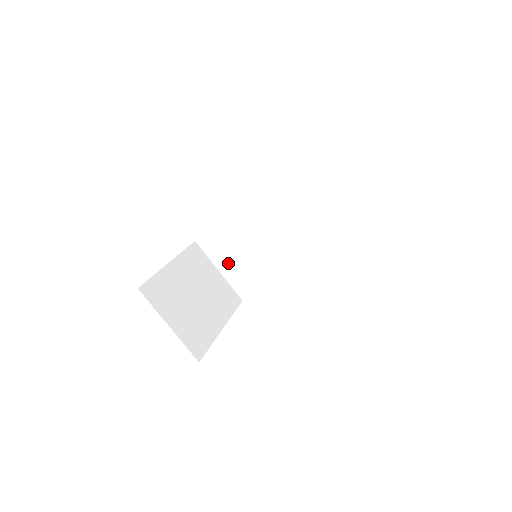
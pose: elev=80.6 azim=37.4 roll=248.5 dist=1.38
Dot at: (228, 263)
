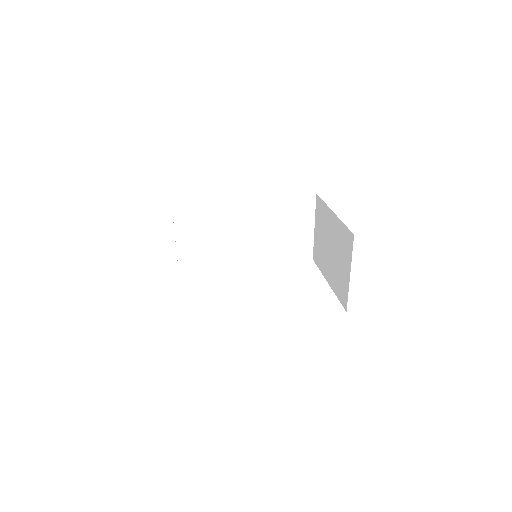
Dot at: (189, 237)
